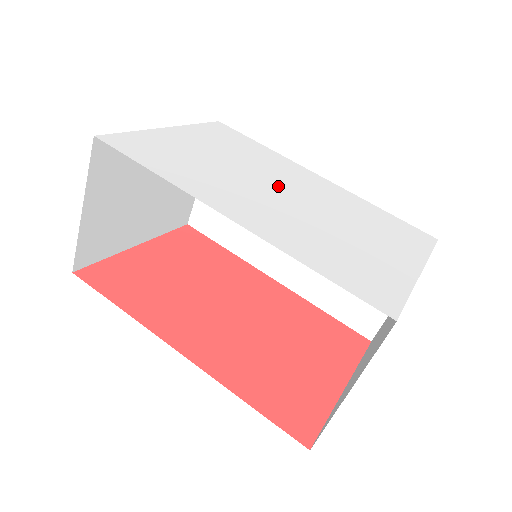
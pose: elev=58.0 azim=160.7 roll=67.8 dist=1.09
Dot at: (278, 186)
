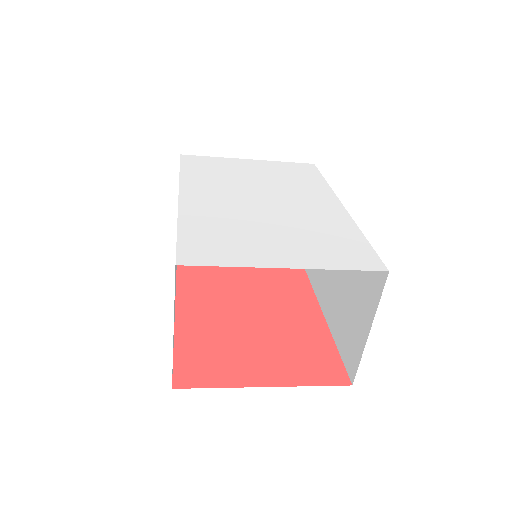
Dot at: (270, 198)
